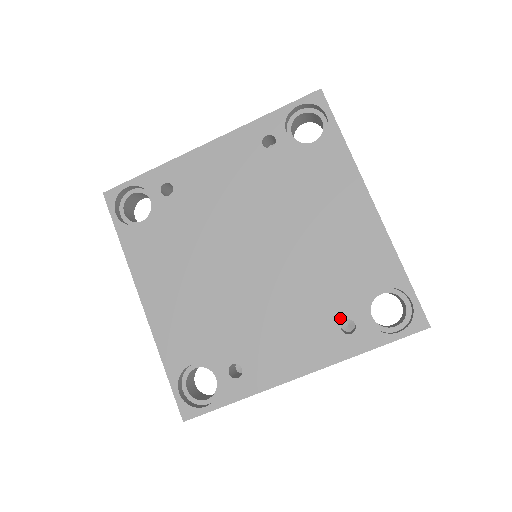
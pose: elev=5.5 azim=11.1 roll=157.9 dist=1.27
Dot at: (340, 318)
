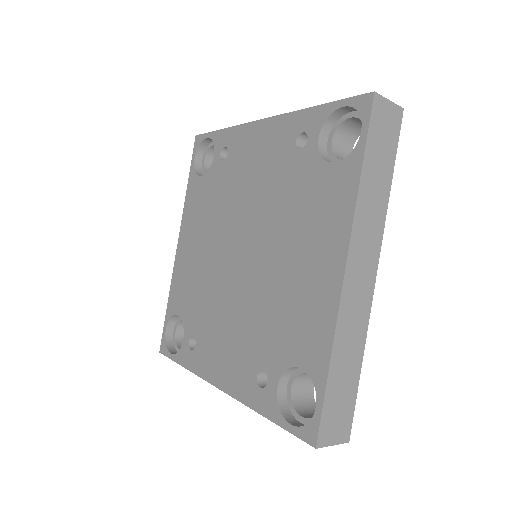
Dot at: (261, 366)
